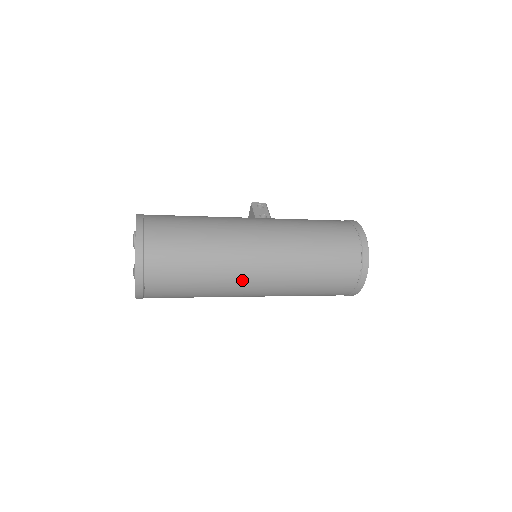
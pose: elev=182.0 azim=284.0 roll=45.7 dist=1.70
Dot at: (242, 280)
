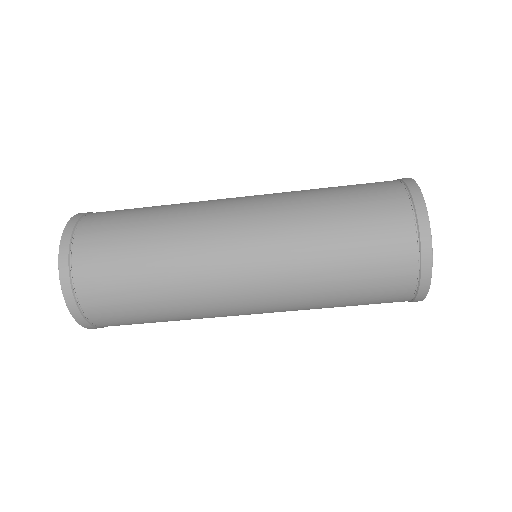
Dot at: (212, 224)
